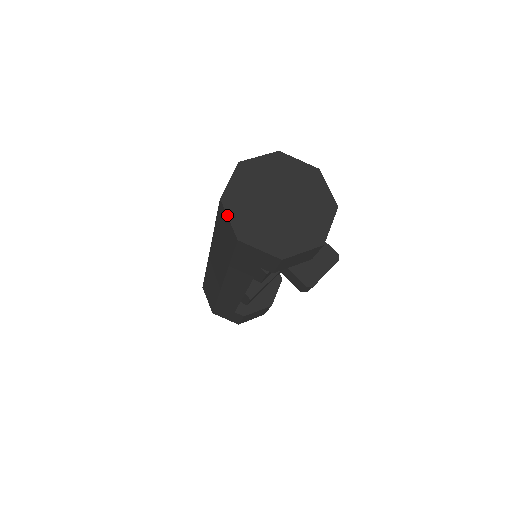
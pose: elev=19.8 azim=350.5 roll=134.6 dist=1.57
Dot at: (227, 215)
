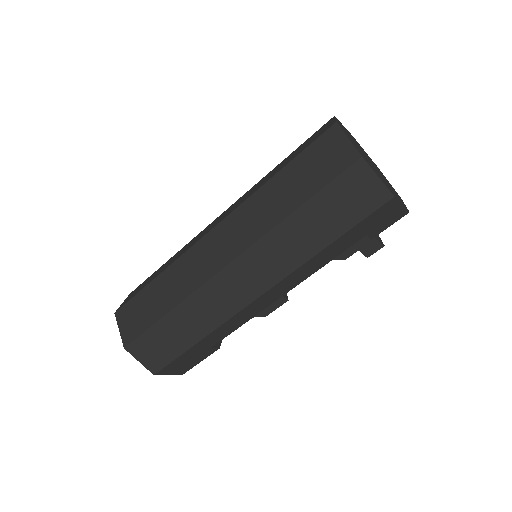
Dot at: (375, 173)
